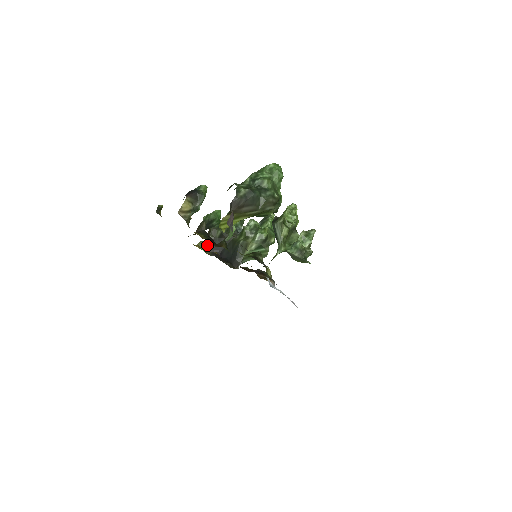
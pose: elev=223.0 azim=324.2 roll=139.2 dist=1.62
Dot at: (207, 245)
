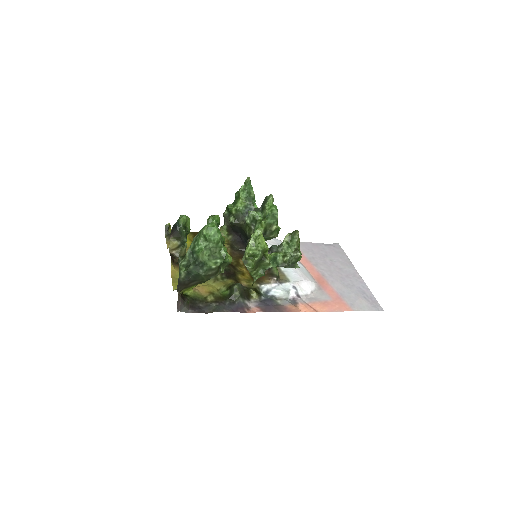
Dot at: (226, 230)
